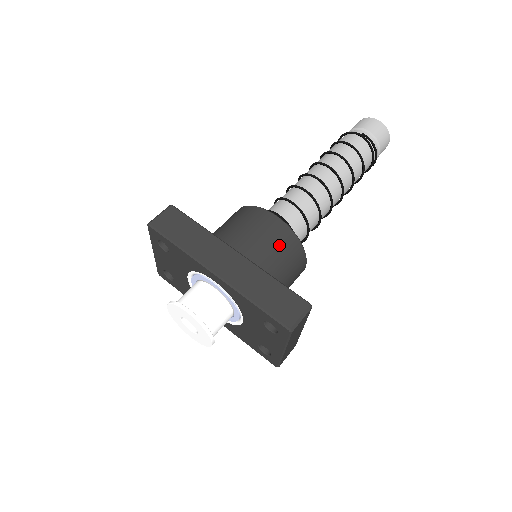
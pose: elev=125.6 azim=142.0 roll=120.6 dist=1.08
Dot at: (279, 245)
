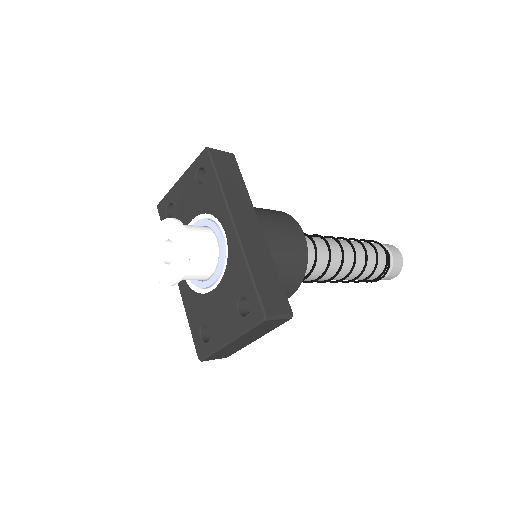
Dot at: (292, 255)
